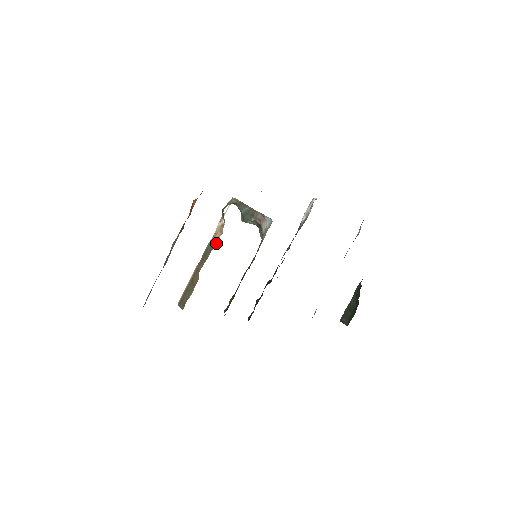
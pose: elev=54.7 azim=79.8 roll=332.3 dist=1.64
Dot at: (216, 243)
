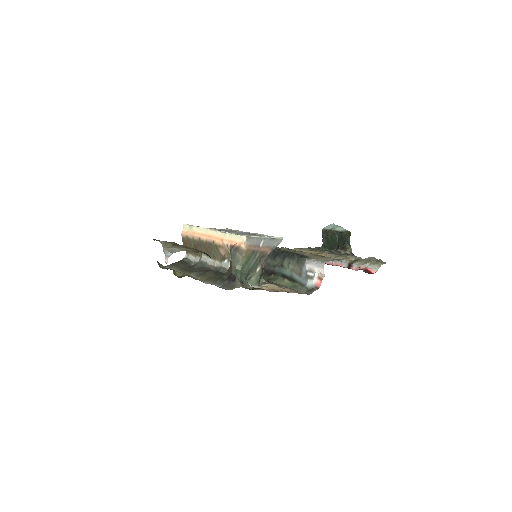
Dot at: (220, 257)
